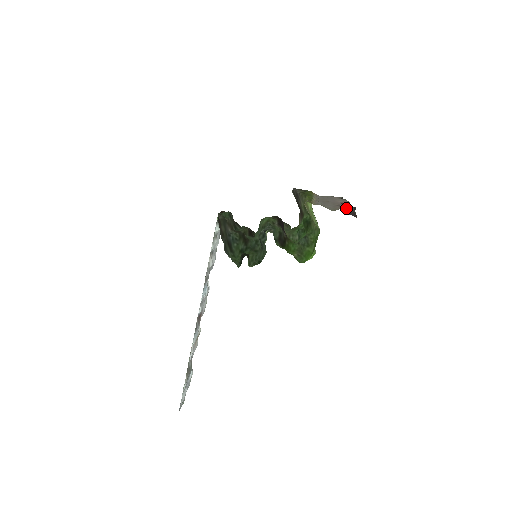
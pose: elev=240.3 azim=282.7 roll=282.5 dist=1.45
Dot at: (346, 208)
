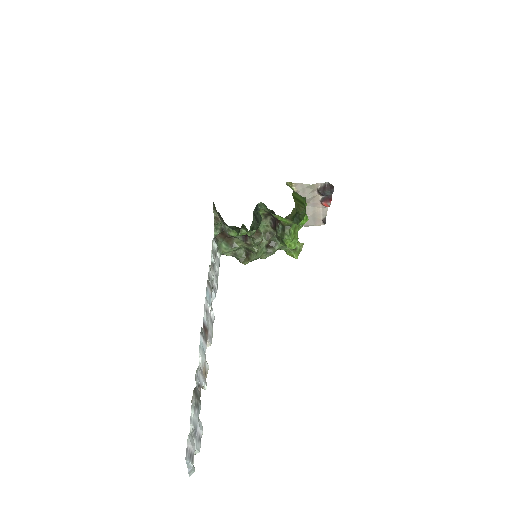
Dot at: (323, 187)
